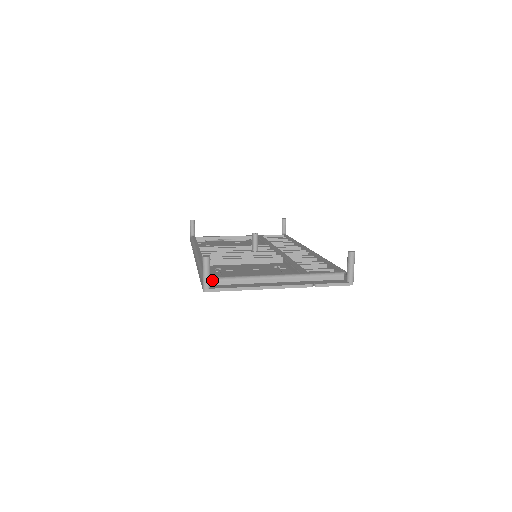
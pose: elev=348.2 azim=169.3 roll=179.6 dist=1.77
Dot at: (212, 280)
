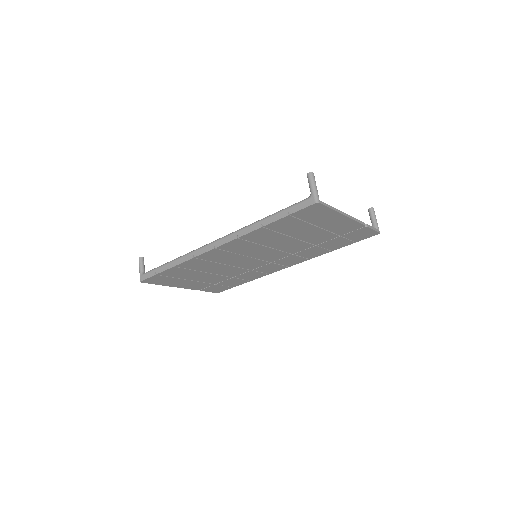
Dot at: occluded
